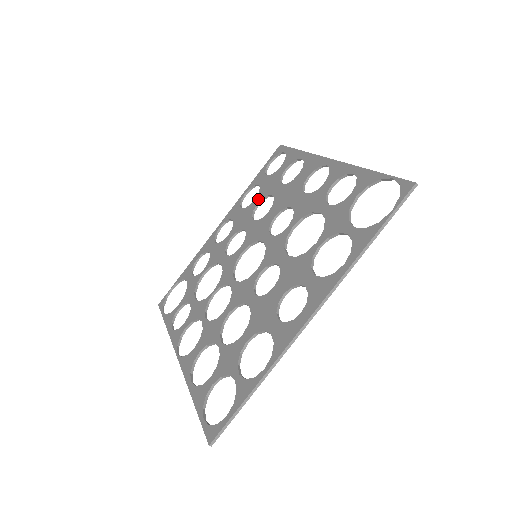
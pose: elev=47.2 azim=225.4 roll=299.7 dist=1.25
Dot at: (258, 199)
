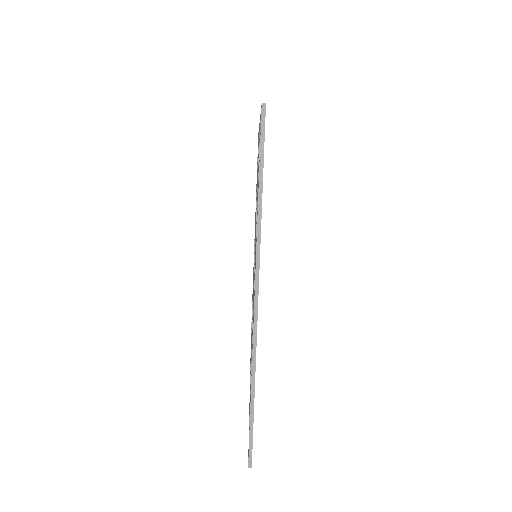
Dot at: occluded
